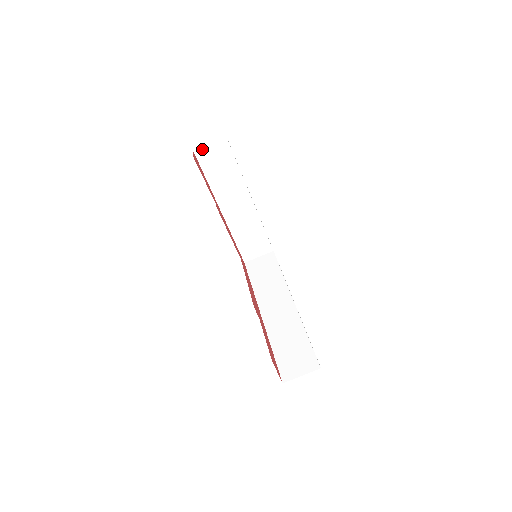
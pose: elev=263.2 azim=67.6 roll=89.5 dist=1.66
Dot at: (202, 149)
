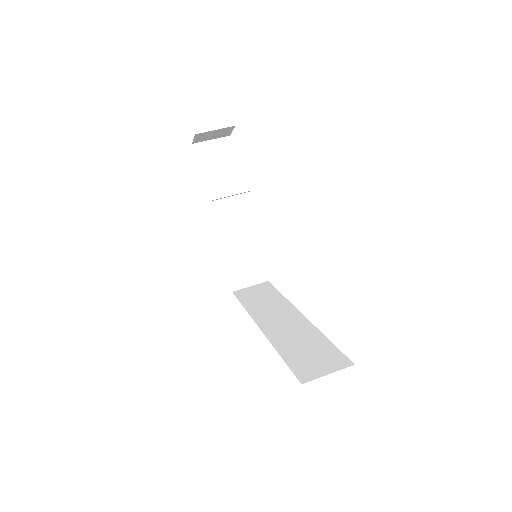
Dot at: (202, 144)
